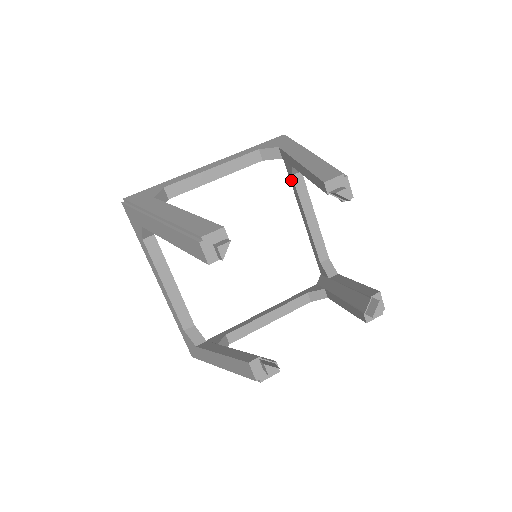
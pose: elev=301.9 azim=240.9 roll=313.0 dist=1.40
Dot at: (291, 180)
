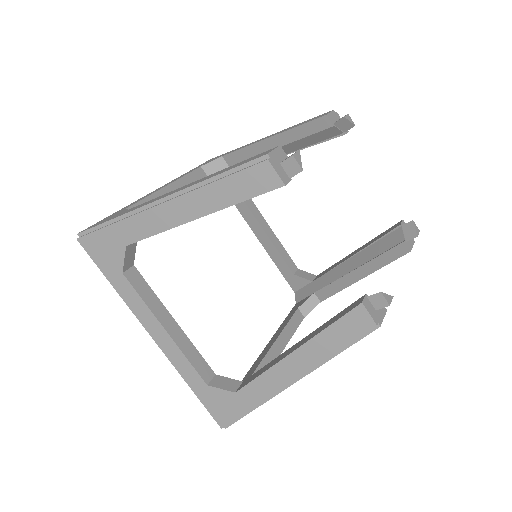
Dot at: occluded
